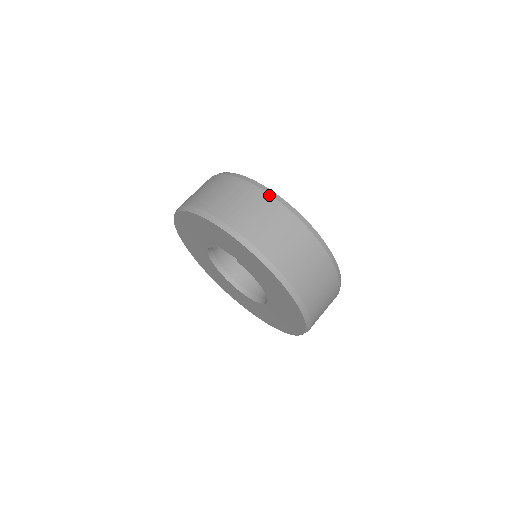
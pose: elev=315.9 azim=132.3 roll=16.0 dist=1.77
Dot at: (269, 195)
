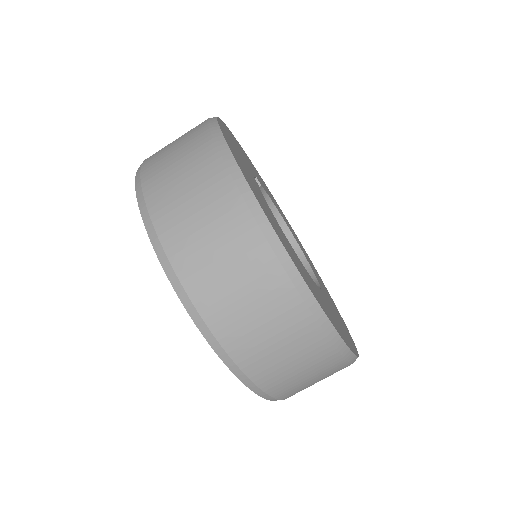
Dot at: occluded
